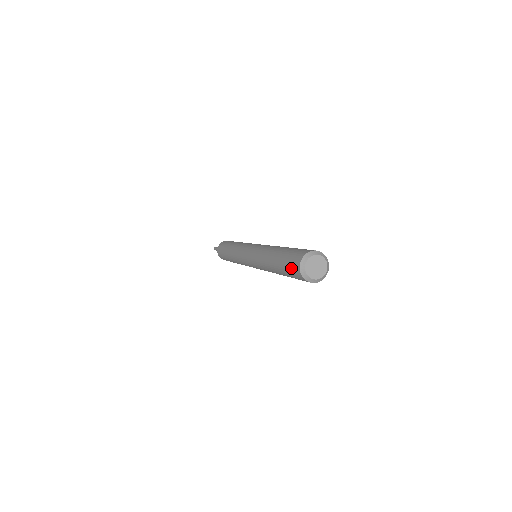
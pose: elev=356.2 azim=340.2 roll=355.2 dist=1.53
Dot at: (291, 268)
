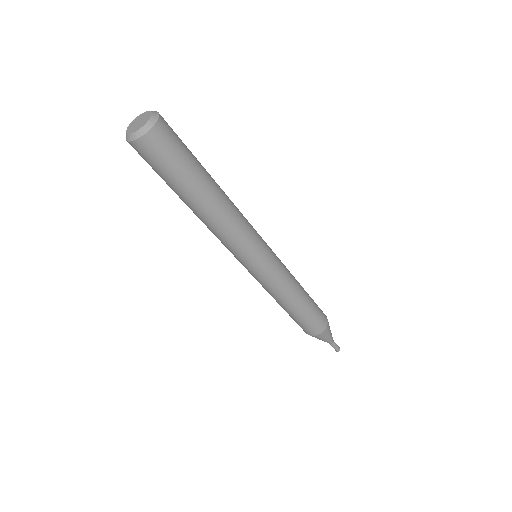
Dot at: occluded
